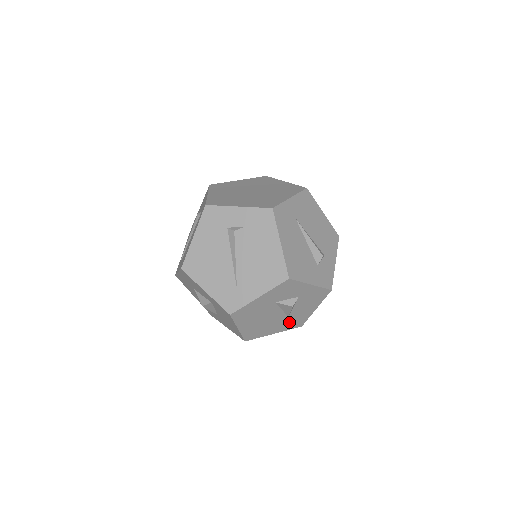
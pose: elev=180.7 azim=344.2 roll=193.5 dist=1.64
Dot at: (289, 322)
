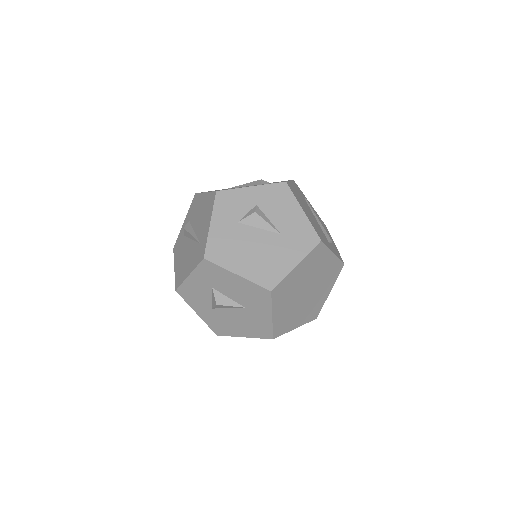
Dot at: (294, 241)
